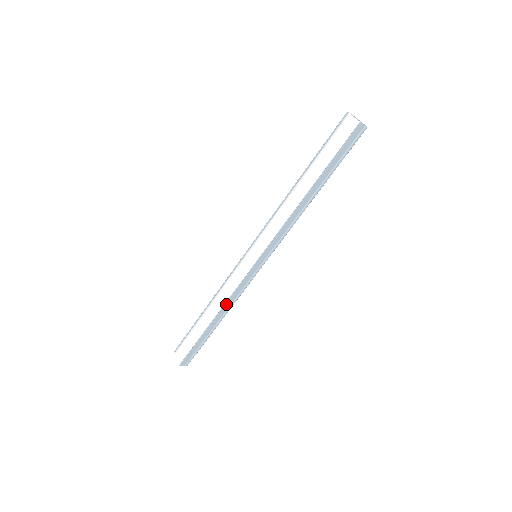
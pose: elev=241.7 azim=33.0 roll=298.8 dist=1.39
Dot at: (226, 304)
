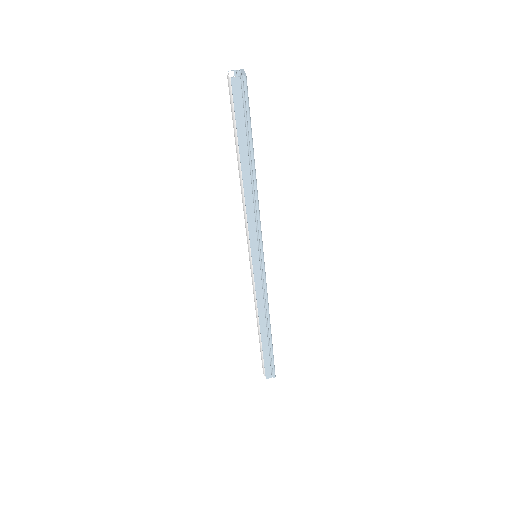
Dot at: (259, 312)
